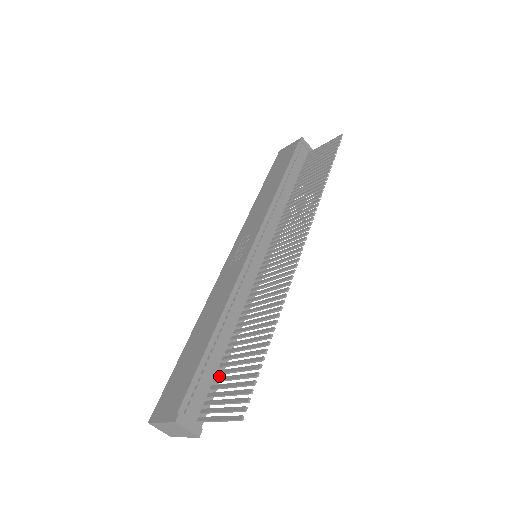
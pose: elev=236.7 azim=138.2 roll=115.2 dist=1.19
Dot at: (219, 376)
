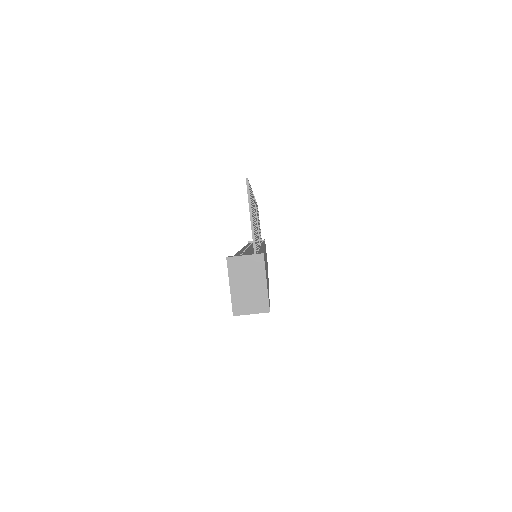
Dot at: occluded
